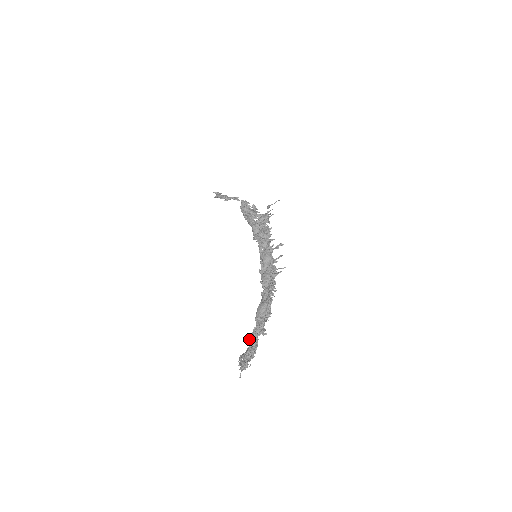
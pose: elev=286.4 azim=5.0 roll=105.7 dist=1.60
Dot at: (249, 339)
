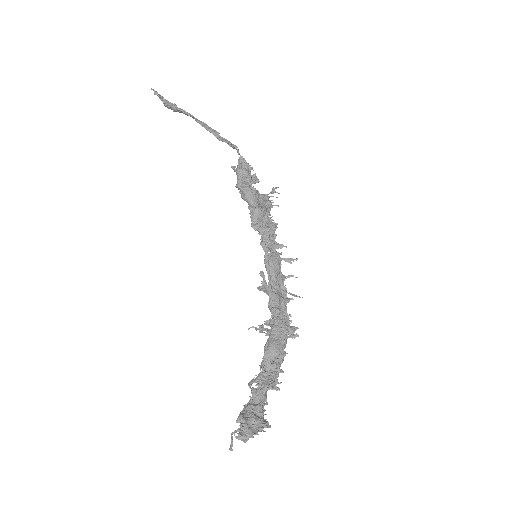
Dot at: (258, 392)
